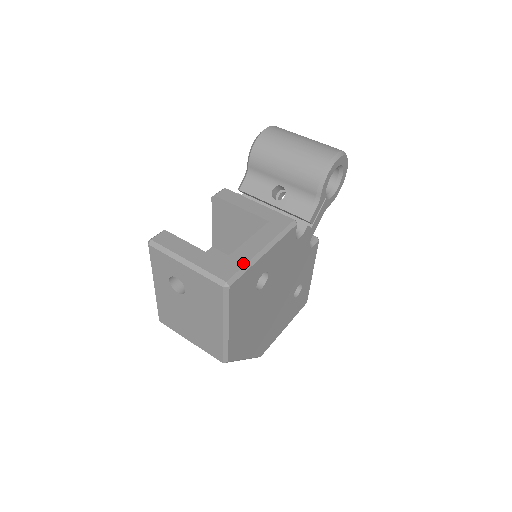
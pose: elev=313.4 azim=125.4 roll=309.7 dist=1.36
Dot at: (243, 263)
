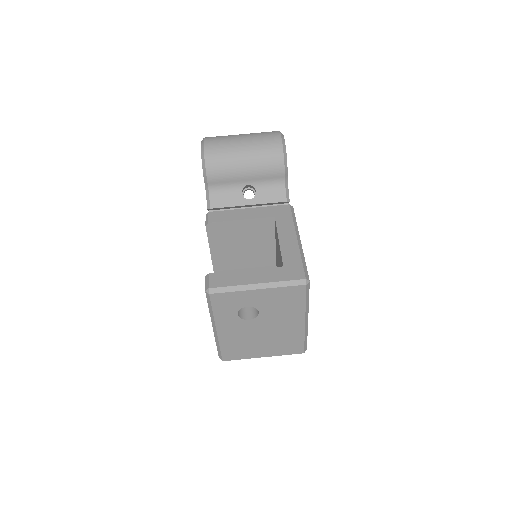
Dot at: (299, 258)
